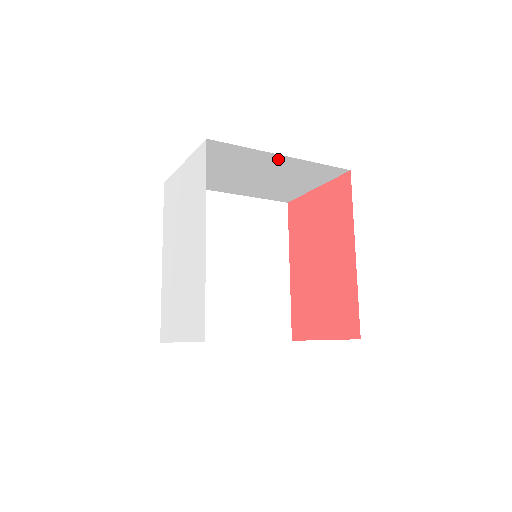
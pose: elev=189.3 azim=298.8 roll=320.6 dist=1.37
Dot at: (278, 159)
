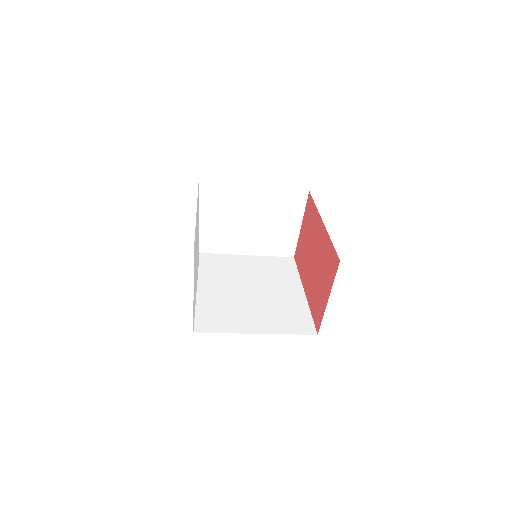
Dot at: (253, 193)
